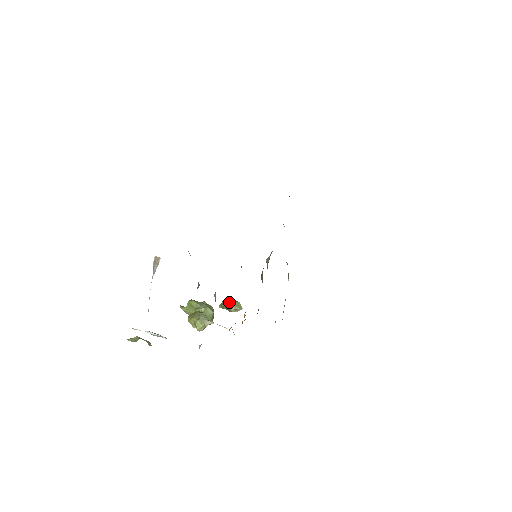
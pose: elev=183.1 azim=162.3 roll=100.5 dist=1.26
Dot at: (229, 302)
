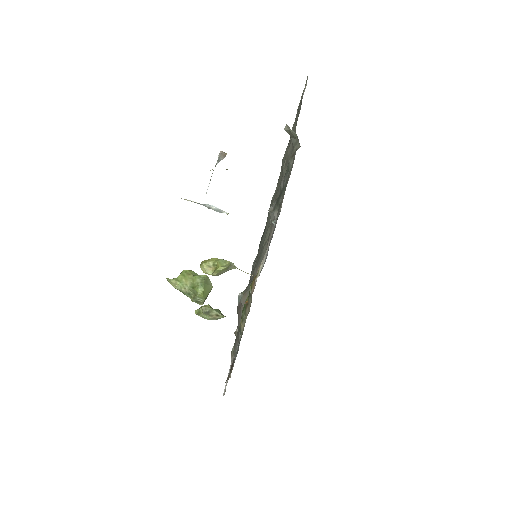
Dot at: (210, 307)
